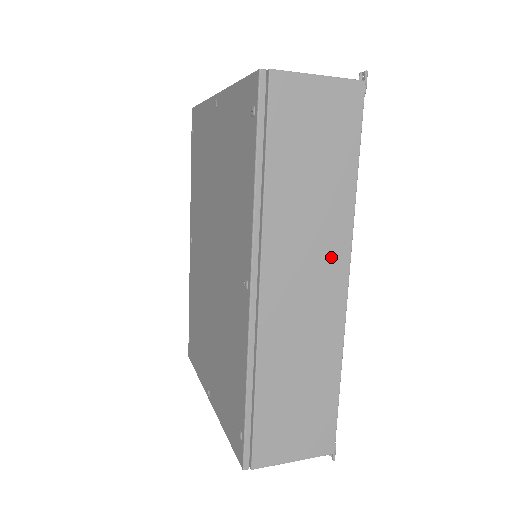
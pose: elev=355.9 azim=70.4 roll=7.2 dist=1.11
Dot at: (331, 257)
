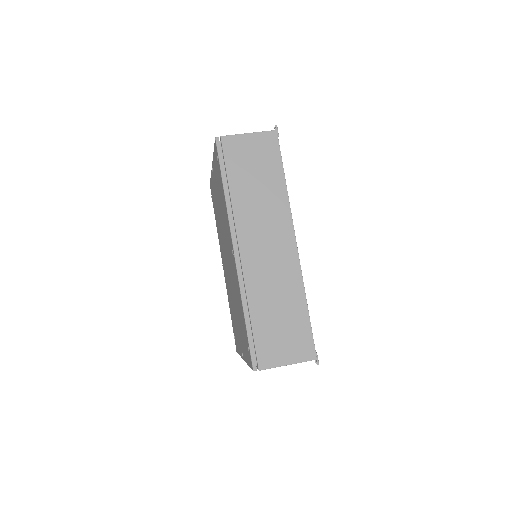
Dot at: (280, 228)
